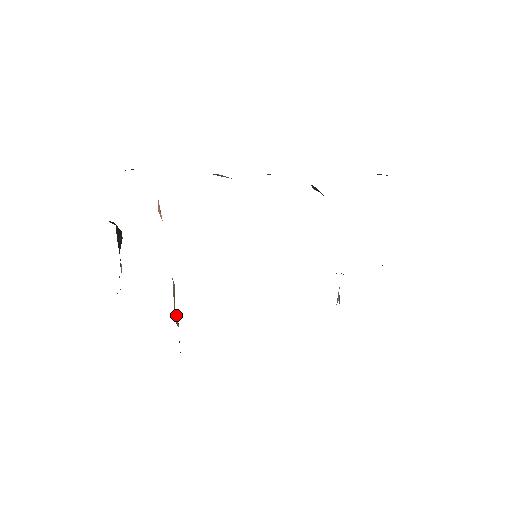
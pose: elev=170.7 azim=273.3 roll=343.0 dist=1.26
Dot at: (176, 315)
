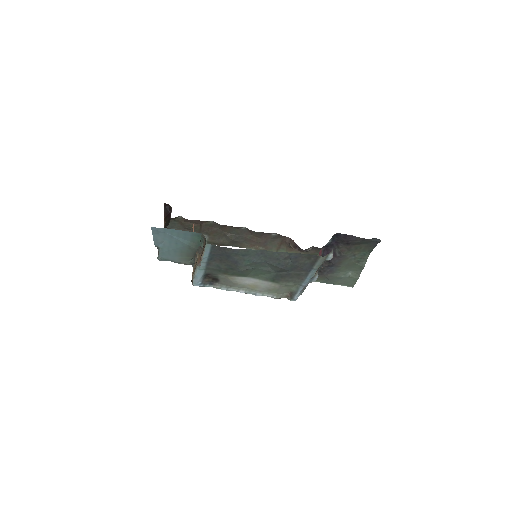
Dot at: (199, 256)
